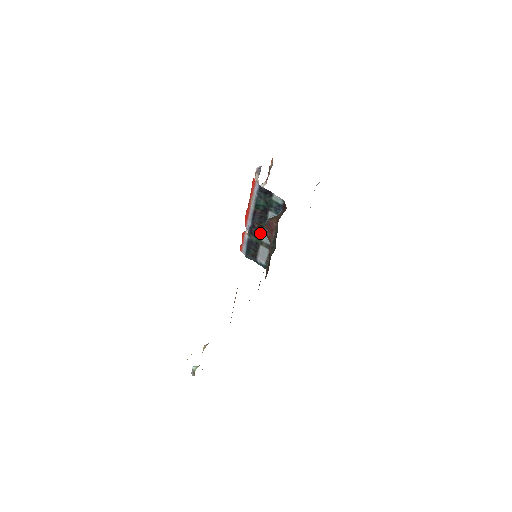
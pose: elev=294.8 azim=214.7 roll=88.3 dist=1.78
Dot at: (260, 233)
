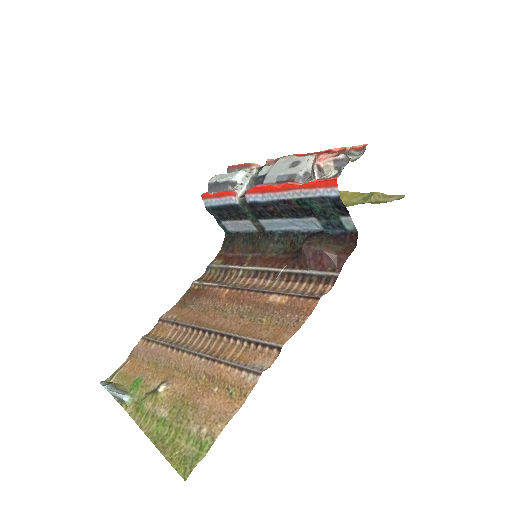
Dot at: (265, 215)
